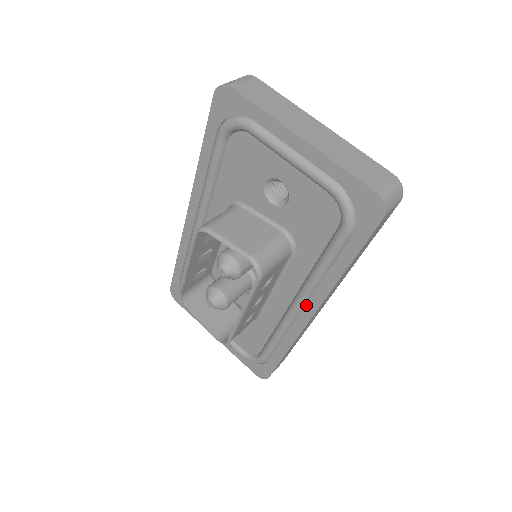
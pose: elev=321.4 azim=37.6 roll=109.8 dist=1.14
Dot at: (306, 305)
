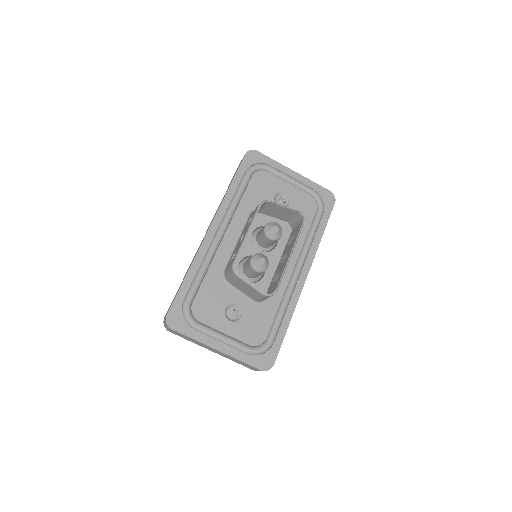
Dot at: (303, 268)
